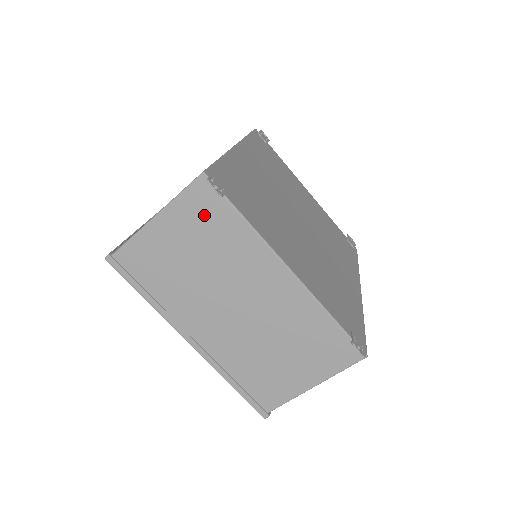
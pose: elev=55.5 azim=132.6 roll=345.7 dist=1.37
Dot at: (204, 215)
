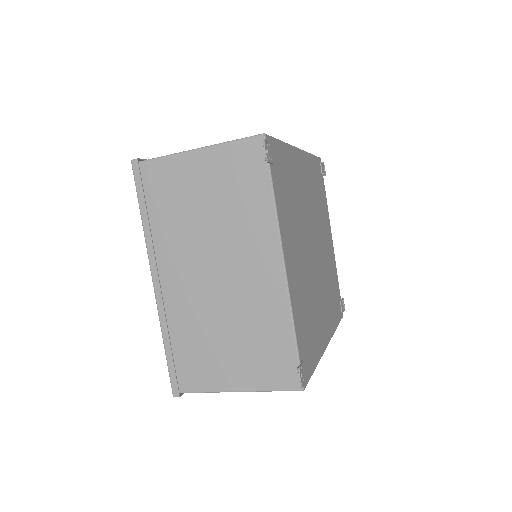
Dot at: (241, 172)
